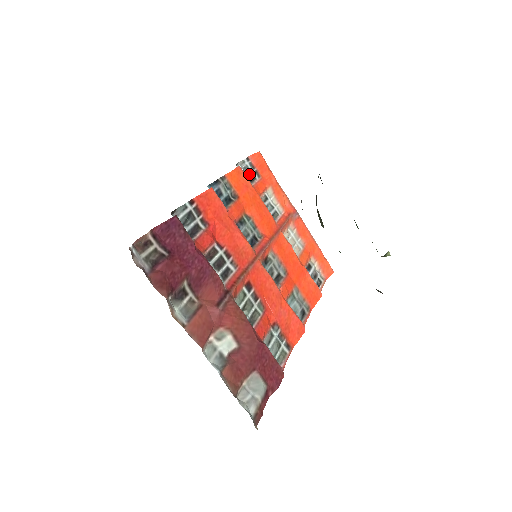
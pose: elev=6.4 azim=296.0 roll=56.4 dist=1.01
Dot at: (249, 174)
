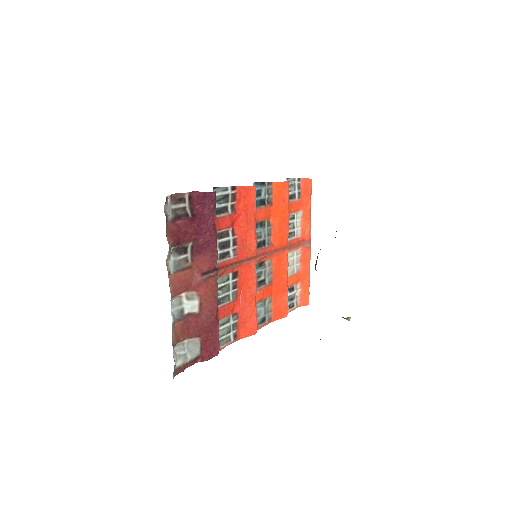
Dot at: (292, 191)
